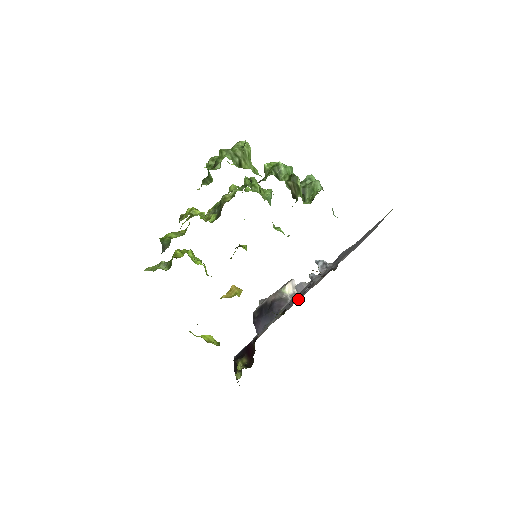
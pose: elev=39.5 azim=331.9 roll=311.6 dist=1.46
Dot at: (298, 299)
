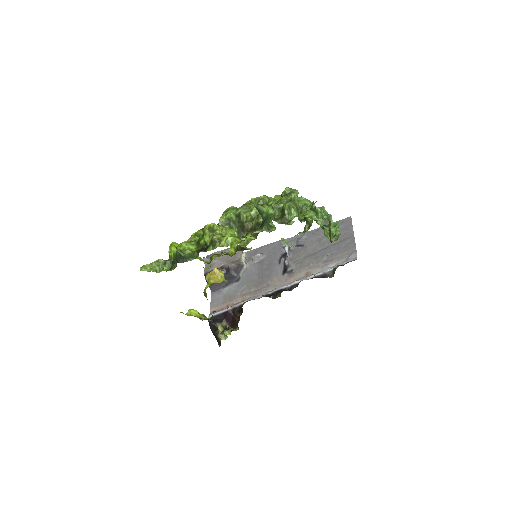
Dot at: (289, 288)
